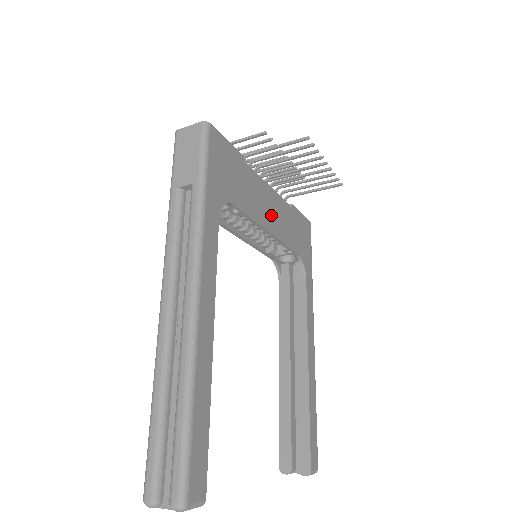
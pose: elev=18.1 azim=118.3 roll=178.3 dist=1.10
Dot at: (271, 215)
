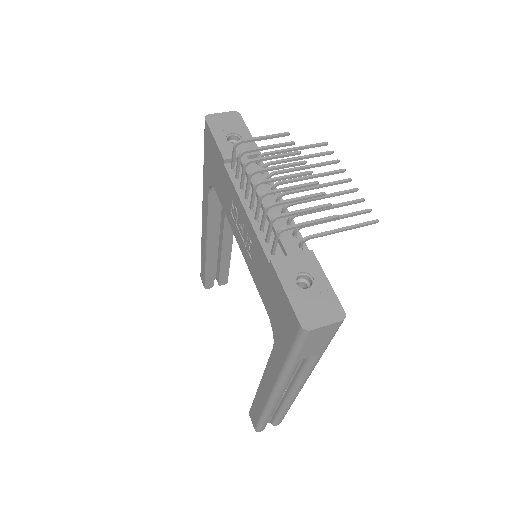
Dot at: occluded
